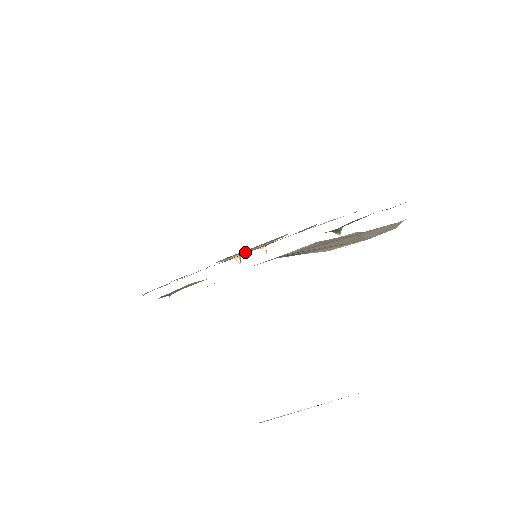
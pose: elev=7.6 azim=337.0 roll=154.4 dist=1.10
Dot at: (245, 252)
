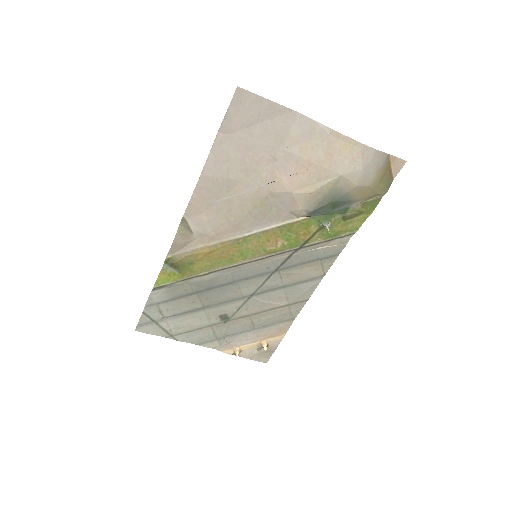
Dot at: (246, 347)
